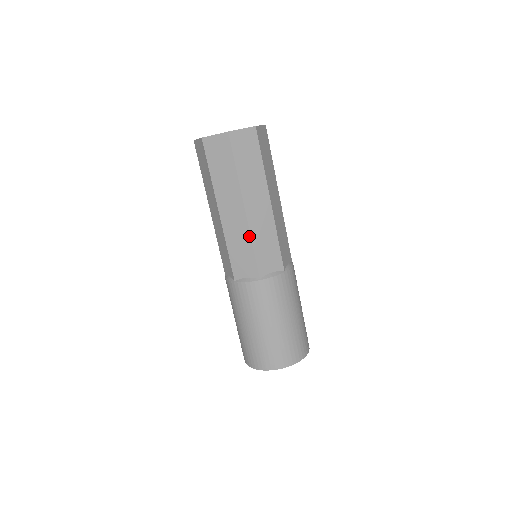
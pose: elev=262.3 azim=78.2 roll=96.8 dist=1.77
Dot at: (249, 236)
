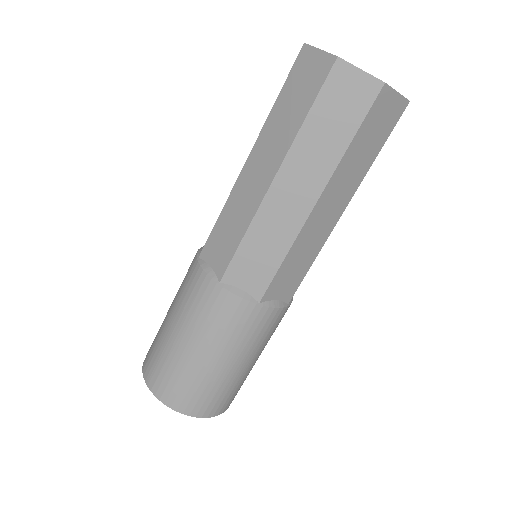
Dot at: (250, 220)
